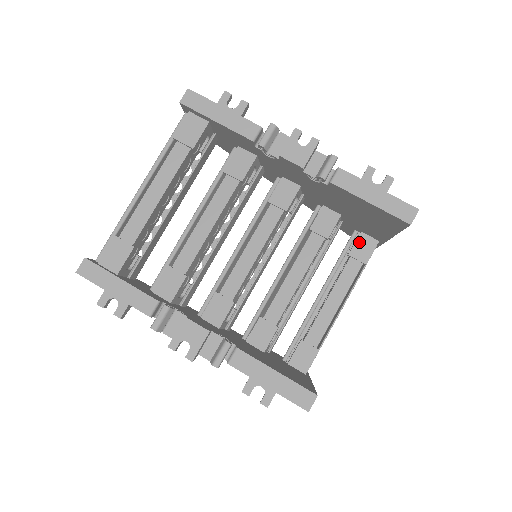
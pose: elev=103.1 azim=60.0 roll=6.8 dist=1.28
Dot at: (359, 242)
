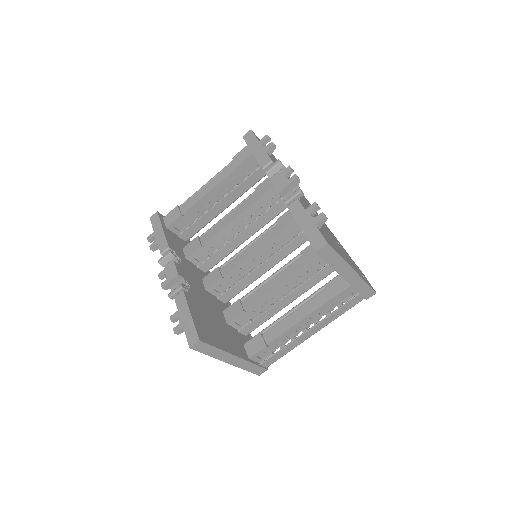
Dot at: (337, 279)
